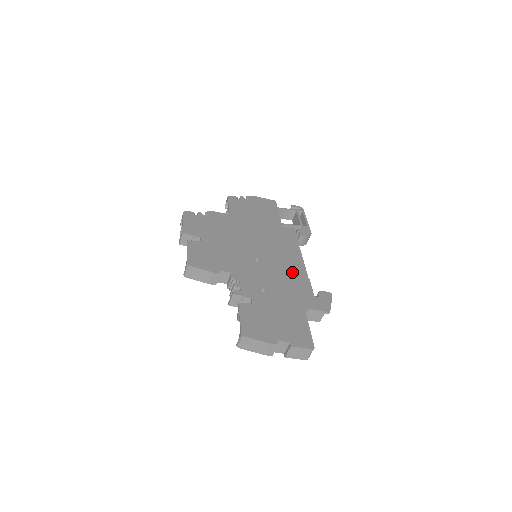
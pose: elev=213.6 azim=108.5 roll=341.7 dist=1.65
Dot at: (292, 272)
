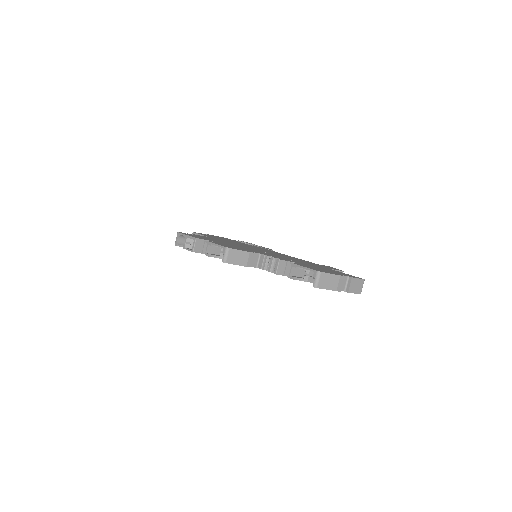
Dot at: (294, 258)
